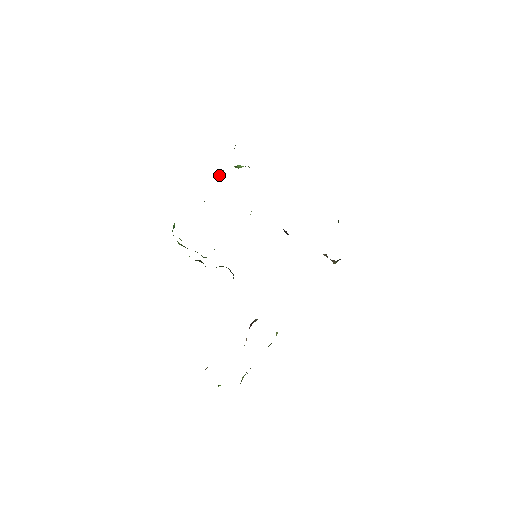
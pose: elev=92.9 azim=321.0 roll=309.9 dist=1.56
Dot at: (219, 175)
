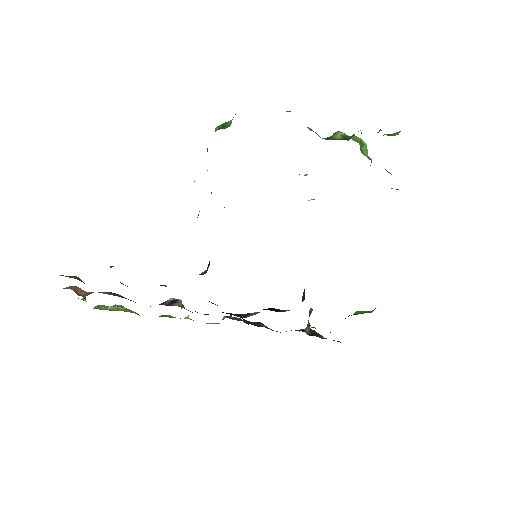
Dot at: (337, 132)
